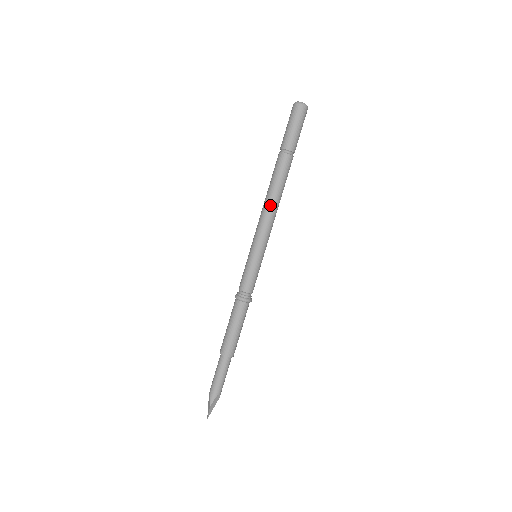
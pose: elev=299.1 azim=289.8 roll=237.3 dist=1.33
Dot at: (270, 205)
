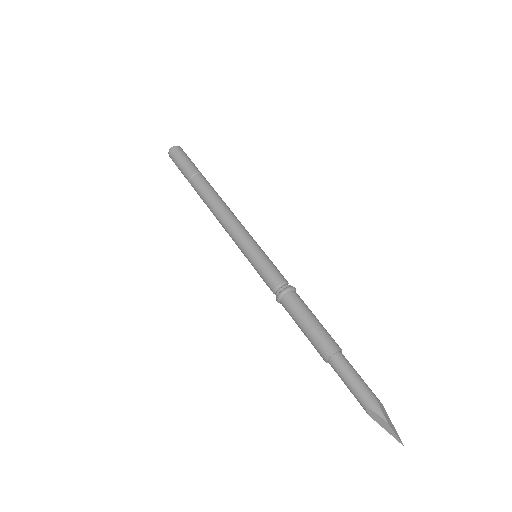
Dot at: (223, 211)
